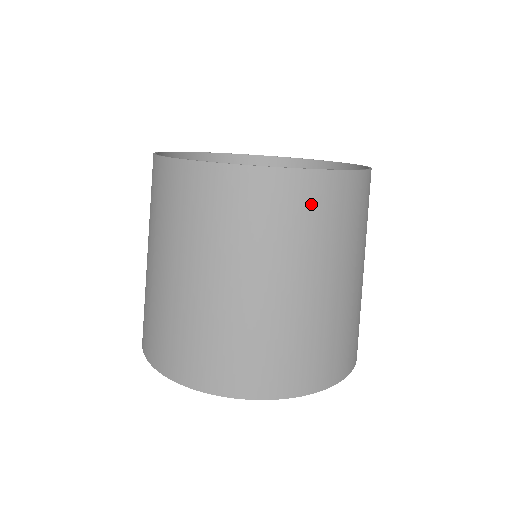
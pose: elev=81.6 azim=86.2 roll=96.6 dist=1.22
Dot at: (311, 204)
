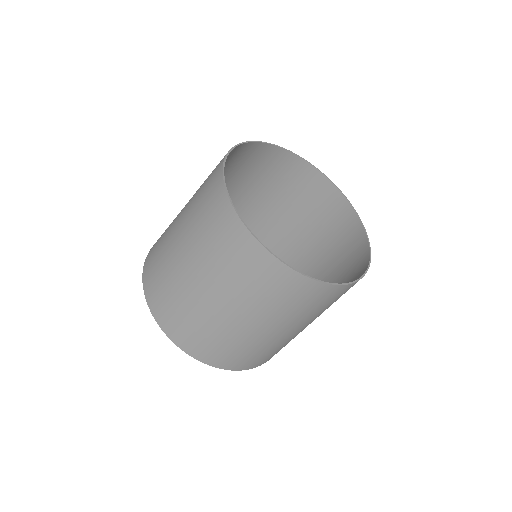
Dot at: (292, 292)
